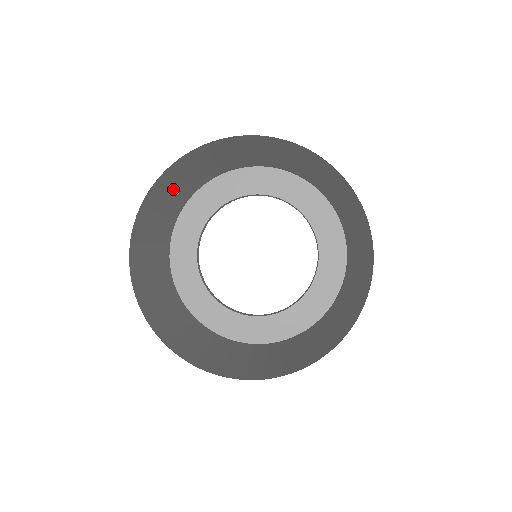
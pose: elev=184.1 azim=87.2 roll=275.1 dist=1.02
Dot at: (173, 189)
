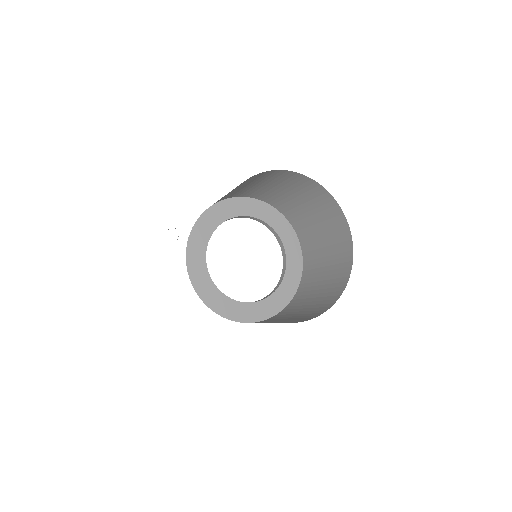
Dot at: (234, 189)
